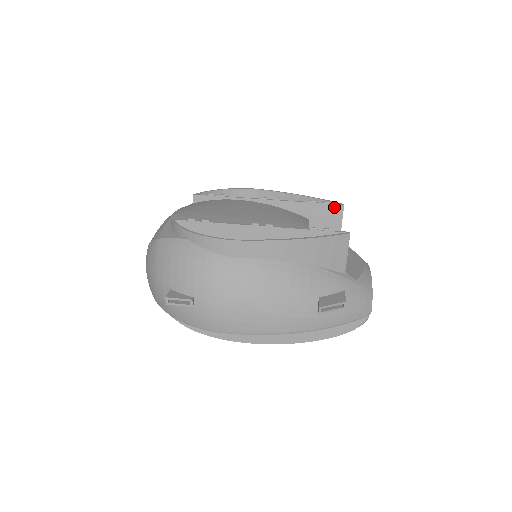
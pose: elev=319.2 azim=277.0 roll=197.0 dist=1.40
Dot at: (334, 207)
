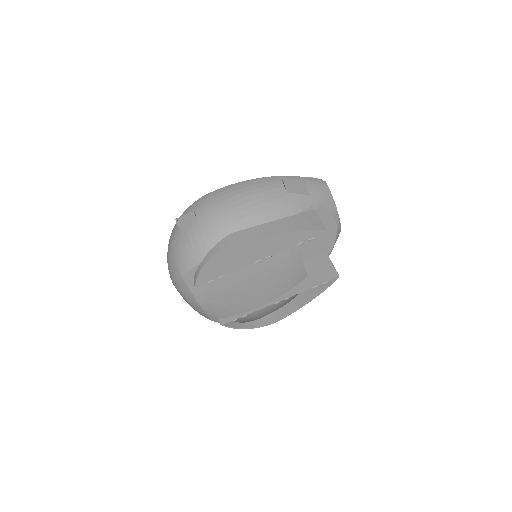
Dot at: (318, 234)
